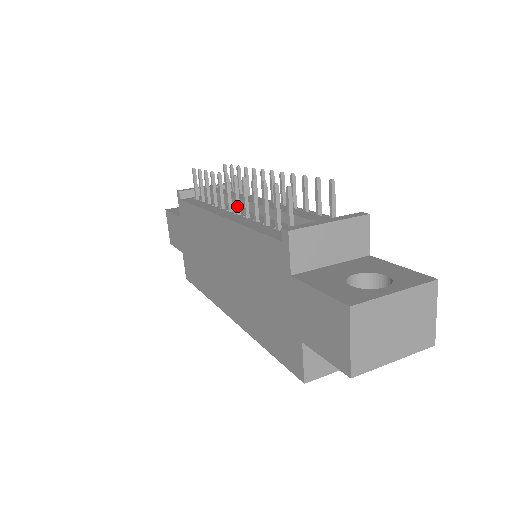
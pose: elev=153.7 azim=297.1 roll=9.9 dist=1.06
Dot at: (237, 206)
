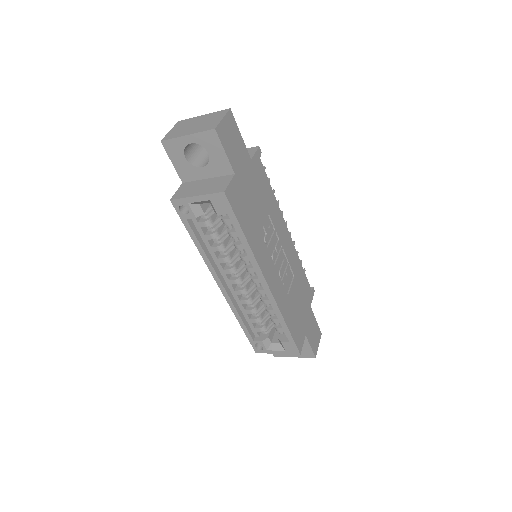
Dot at: occluded
